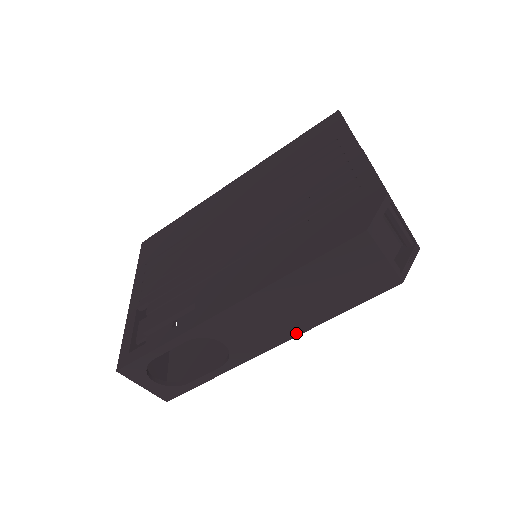
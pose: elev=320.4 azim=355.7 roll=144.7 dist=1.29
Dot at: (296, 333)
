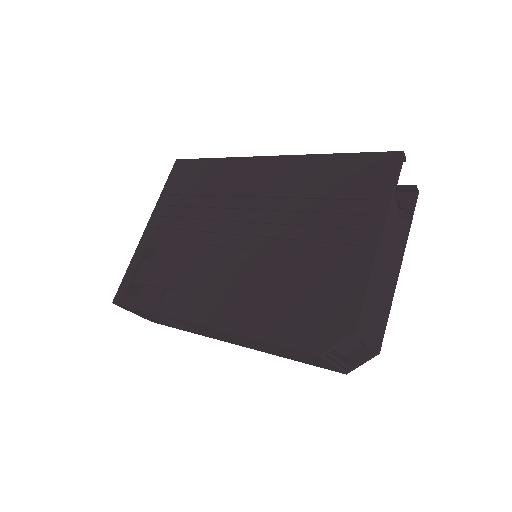
Dot at: occluded
